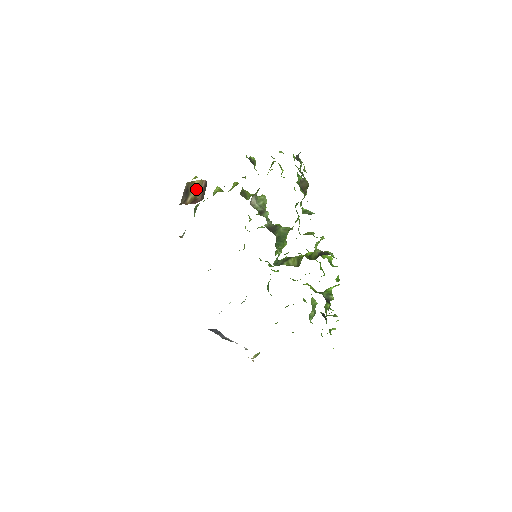
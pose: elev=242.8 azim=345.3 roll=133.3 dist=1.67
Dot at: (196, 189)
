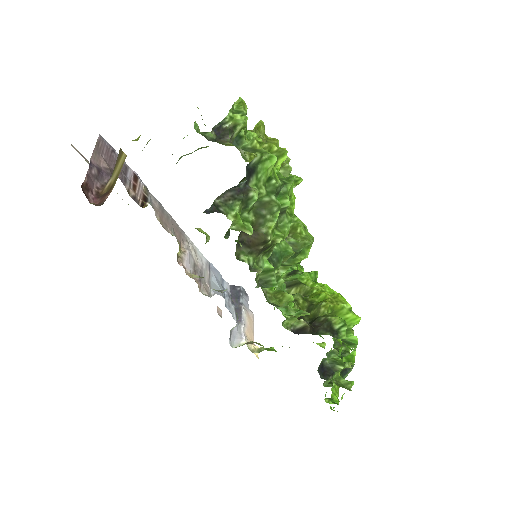
Dot at: (118, 170)
